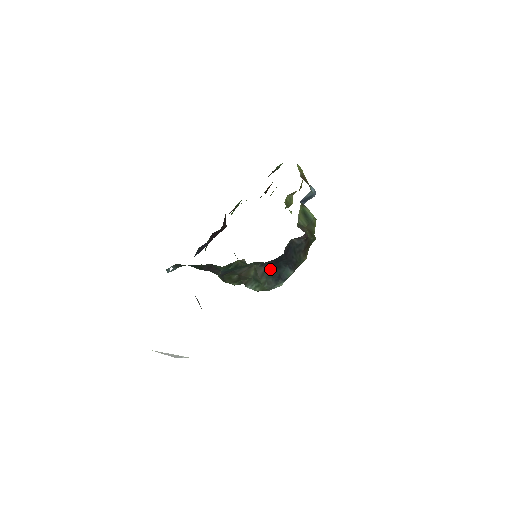
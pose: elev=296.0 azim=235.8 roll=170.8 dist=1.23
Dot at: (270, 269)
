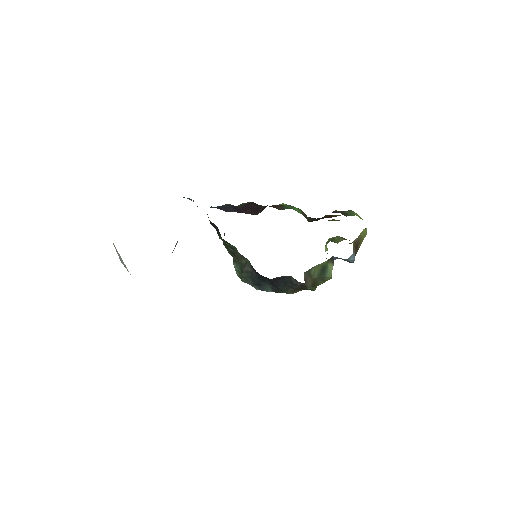
Dot at: (255, 275)
